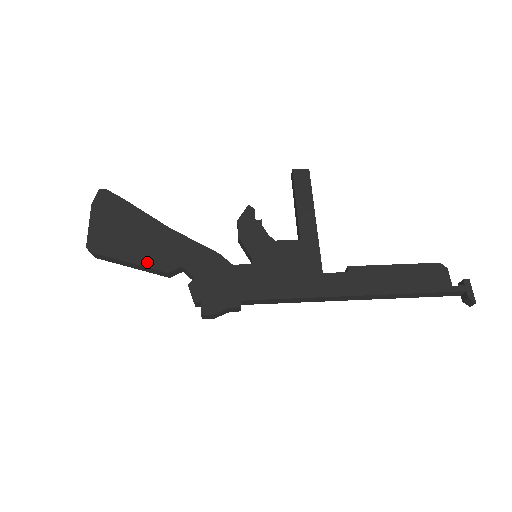
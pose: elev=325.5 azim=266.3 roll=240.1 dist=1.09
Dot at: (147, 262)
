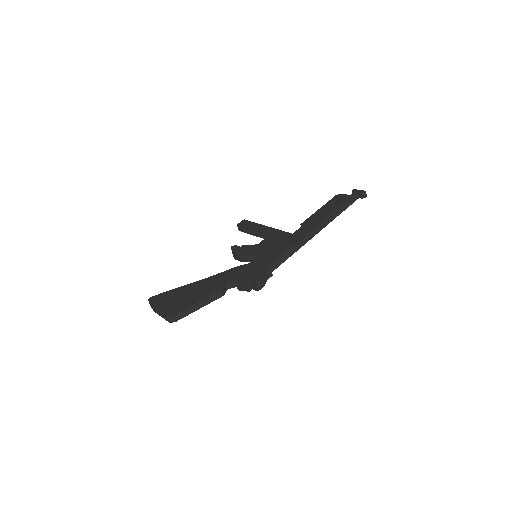
Dot at: (205, 295)
